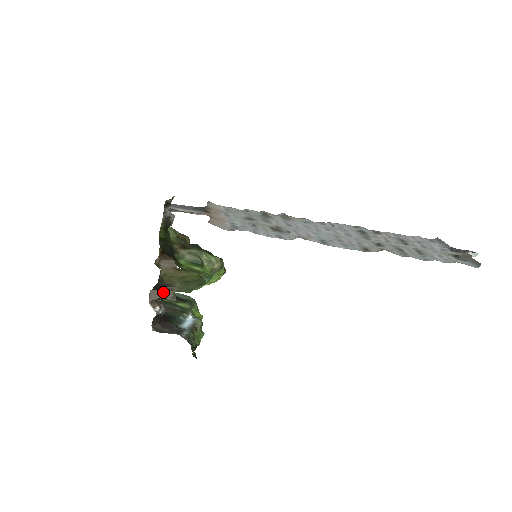
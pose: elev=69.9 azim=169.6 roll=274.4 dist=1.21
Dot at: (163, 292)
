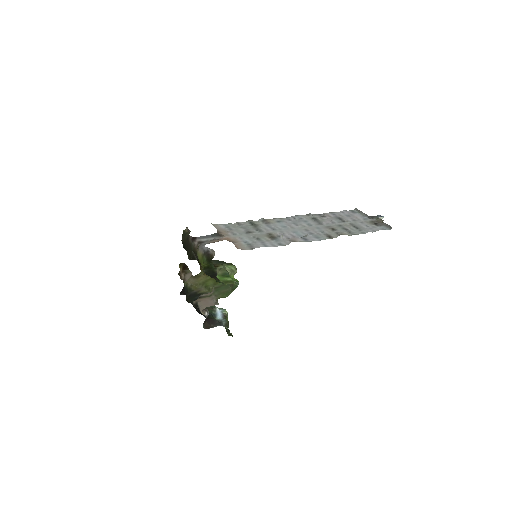
Dot at: (207, 301)
